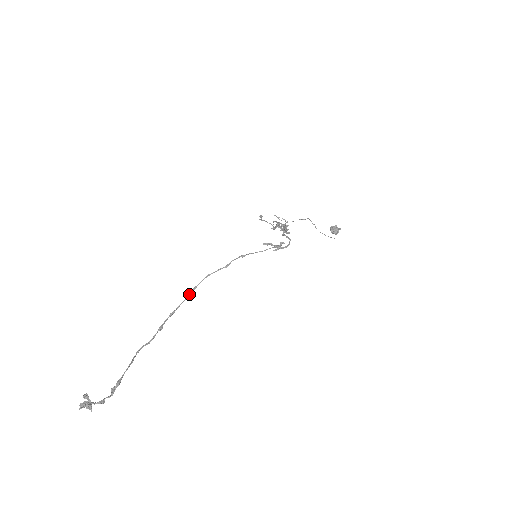
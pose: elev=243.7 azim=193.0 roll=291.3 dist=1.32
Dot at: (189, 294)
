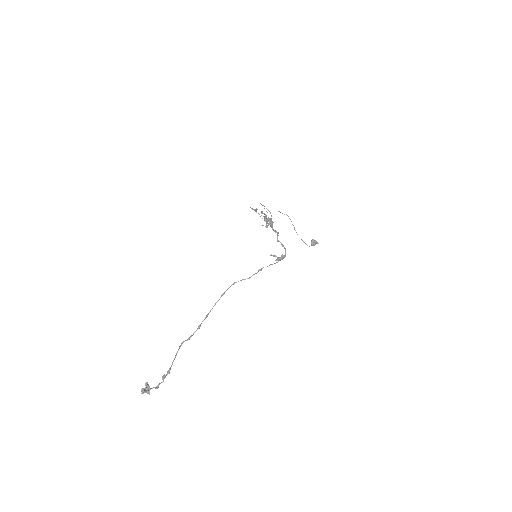
Dot at: (219, 299)
